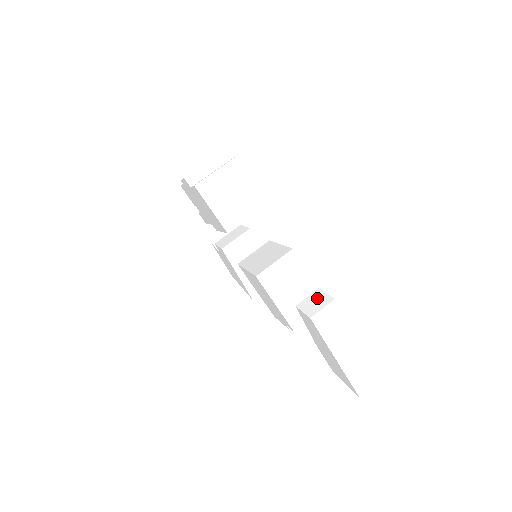
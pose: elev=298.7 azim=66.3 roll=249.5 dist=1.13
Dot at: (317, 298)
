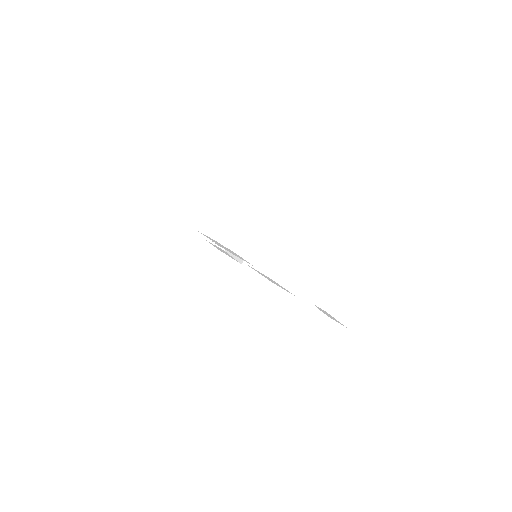
Dot at: (325, 299)
